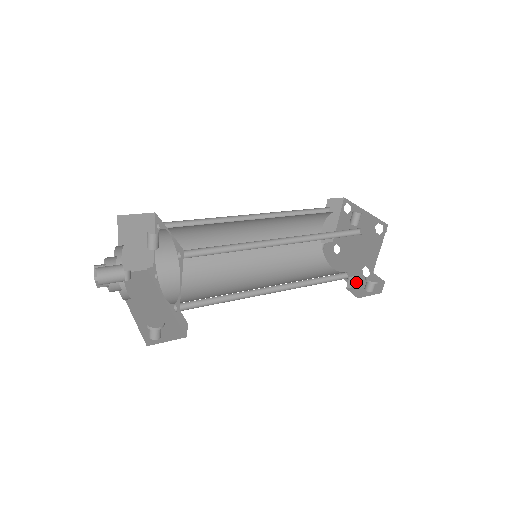
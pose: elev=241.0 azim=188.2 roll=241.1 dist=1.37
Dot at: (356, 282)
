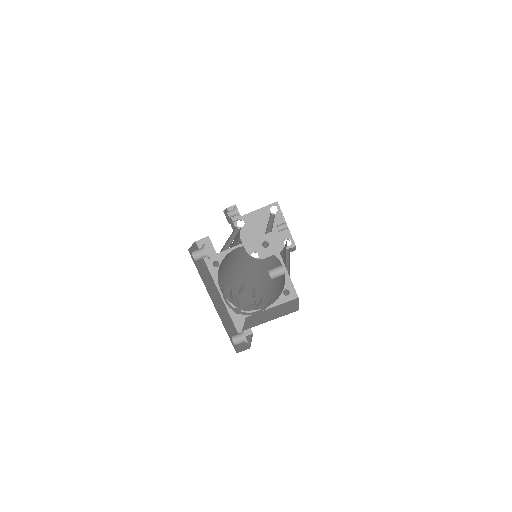
Dot at: occluded
